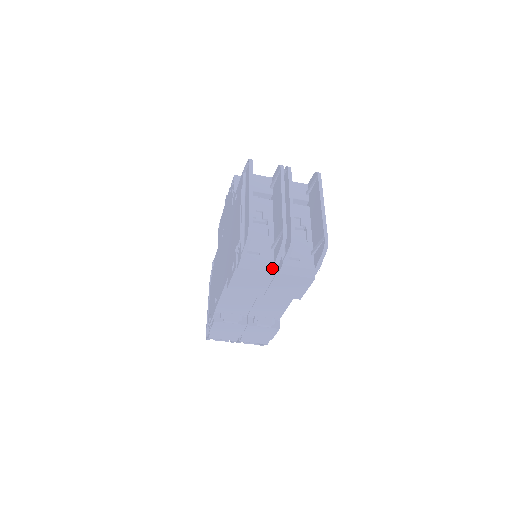
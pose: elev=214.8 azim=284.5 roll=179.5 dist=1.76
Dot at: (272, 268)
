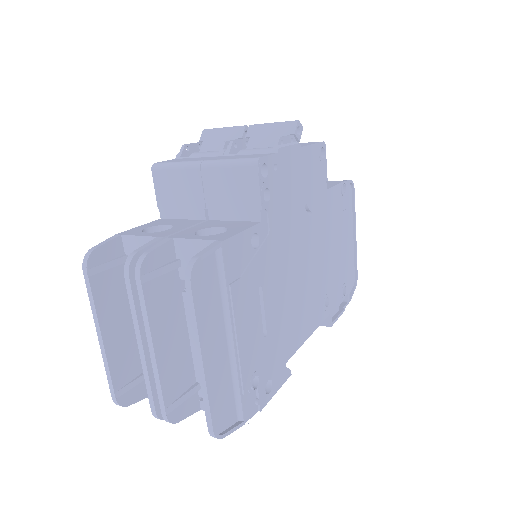
Dot at: occluded
